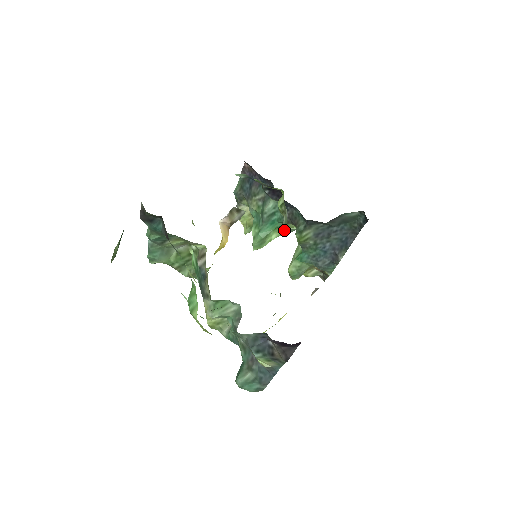
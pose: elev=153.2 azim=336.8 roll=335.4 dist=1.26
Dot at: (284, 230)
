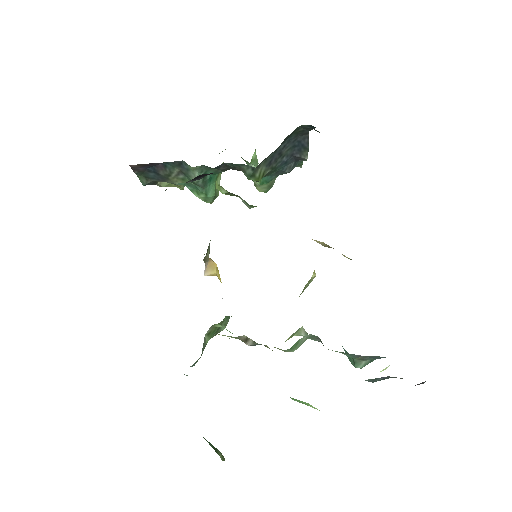
Dot at: occluded
